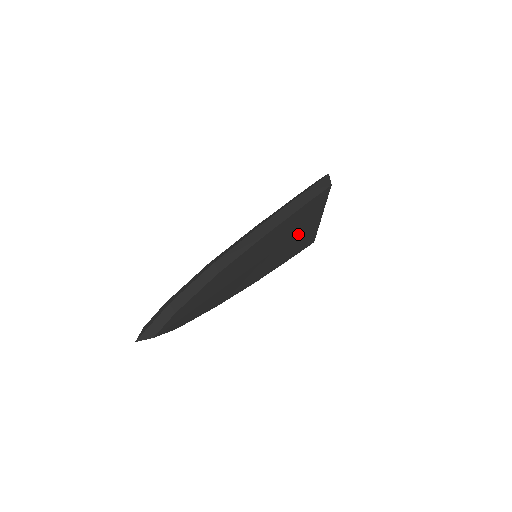
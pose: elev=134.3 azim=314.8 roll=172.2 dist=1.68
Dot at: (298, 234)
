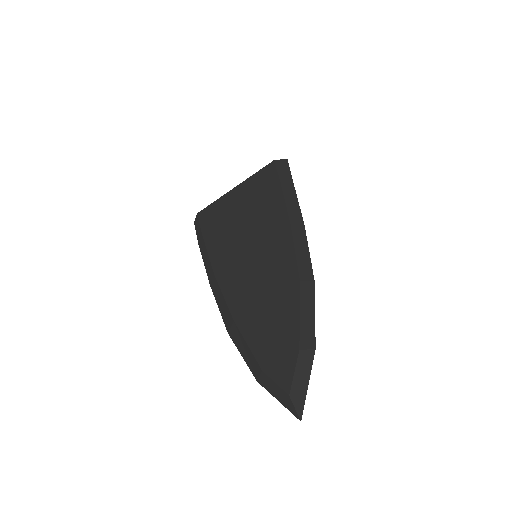
Dot at: occluded
